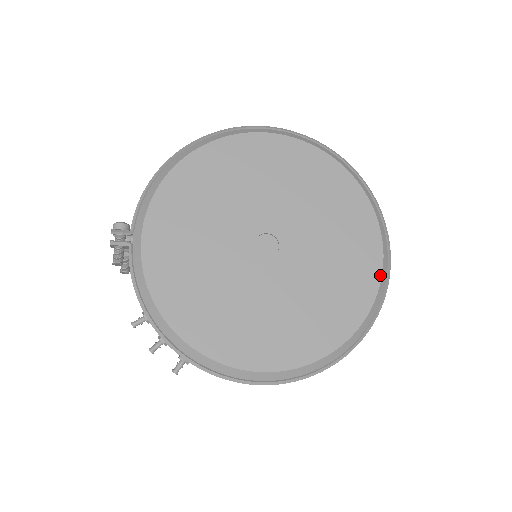
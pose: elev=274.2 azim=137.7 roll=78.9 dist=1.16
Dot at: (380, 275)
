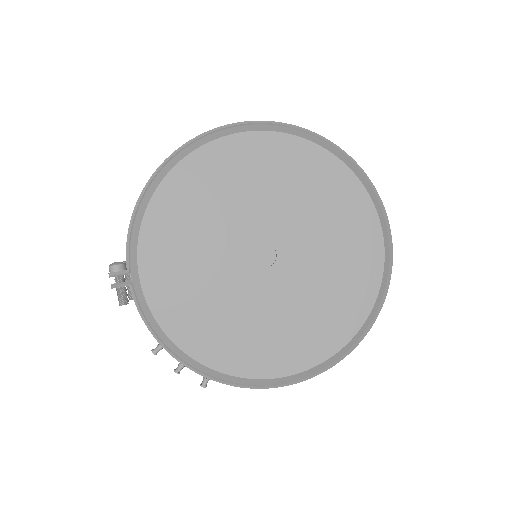
Dot at: (383, 258)
